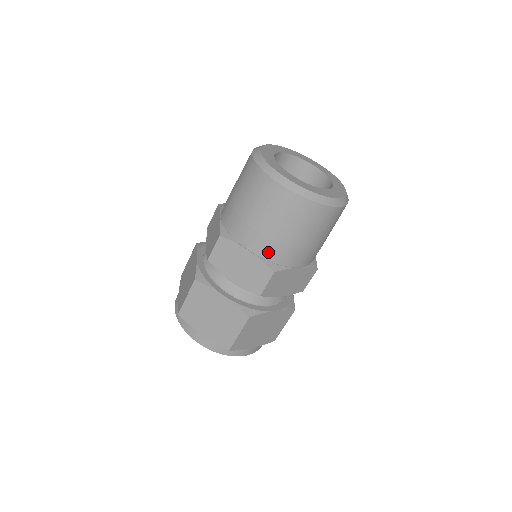
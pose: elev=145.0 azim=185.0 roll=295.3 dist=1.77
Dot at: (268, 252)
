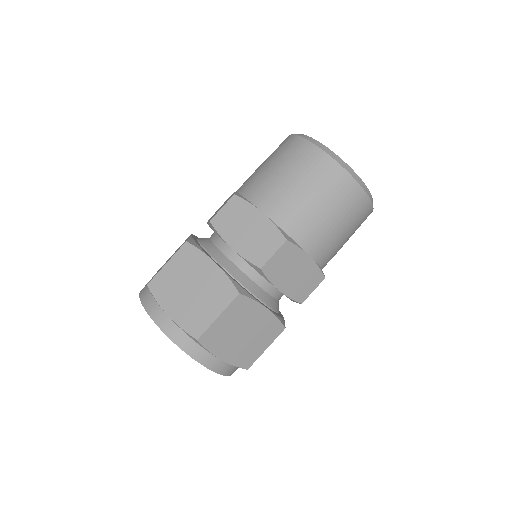
Dot at: (324, 257)
